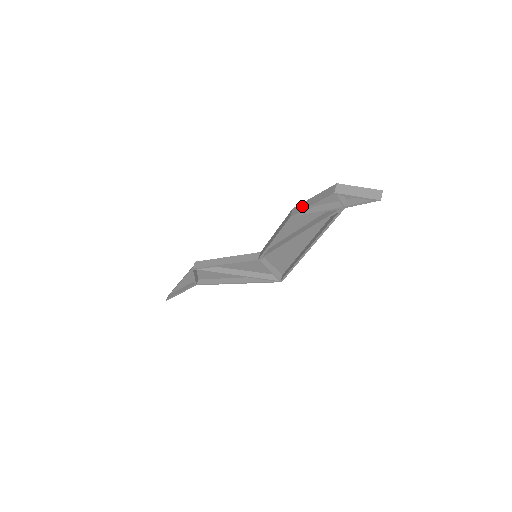
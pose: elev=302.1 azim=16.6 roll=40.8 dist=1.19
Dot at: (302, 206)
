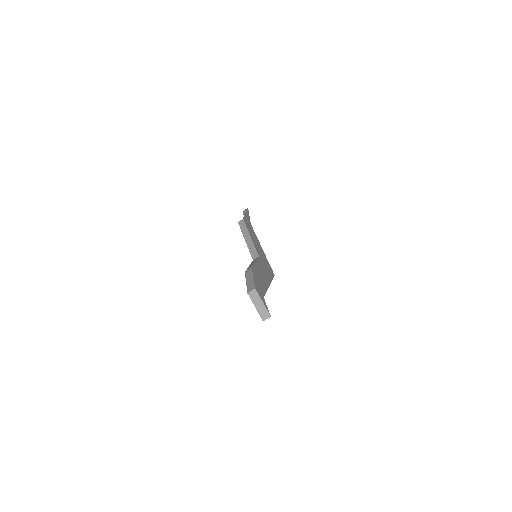
Dot at: (249, 275)
